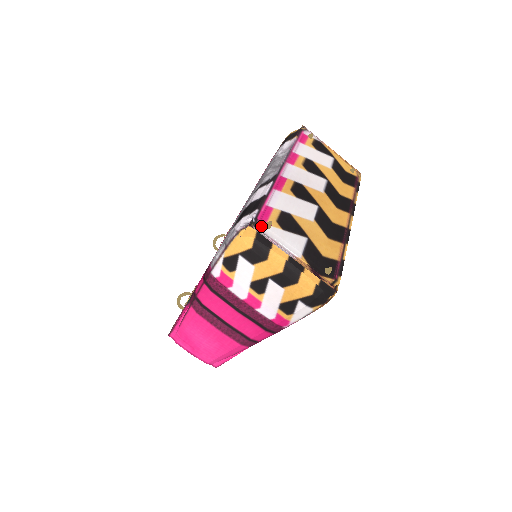
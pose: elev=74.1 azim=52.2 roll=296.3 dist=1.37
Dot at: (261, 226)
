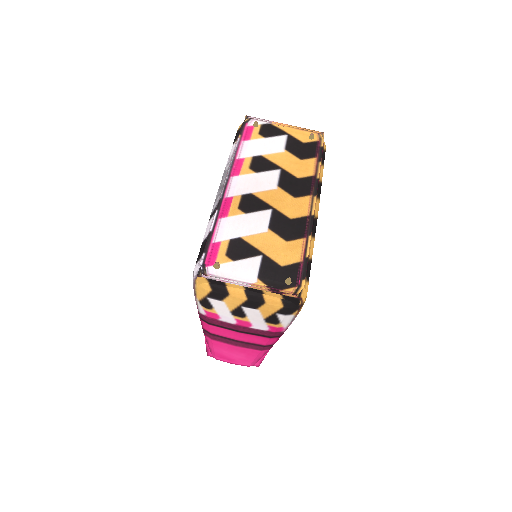
Dot at: (210, 270)
